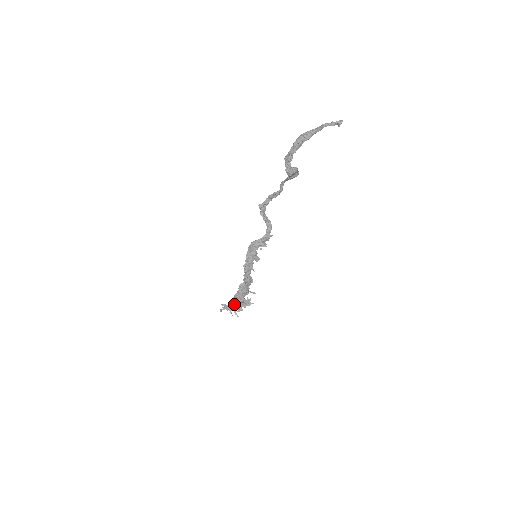
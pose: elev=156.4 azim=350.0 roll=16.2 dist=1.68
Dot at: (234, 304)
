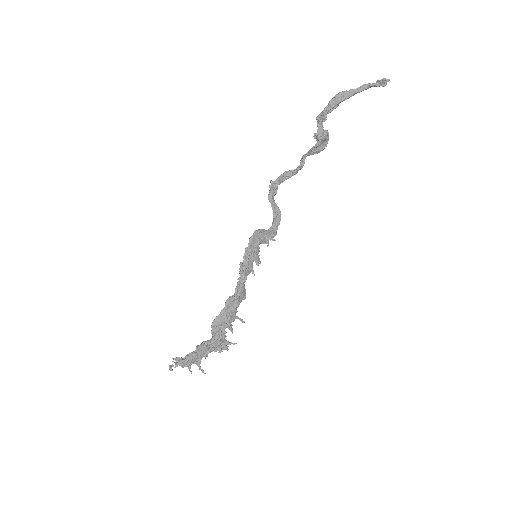
Dot at: (207, 340)
